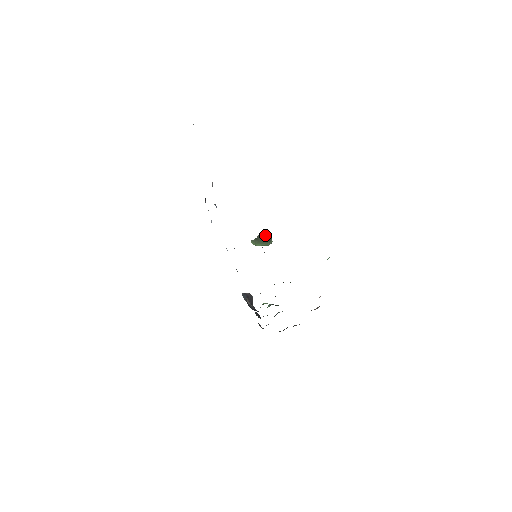
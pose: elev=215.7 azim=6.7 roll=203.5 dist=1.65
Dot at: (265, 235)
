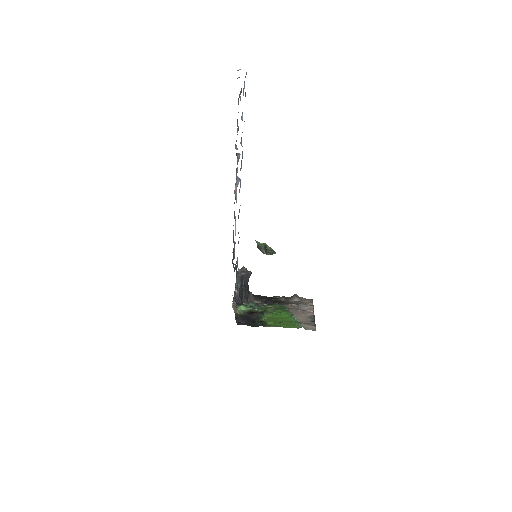
Dot at: (264, 253)
